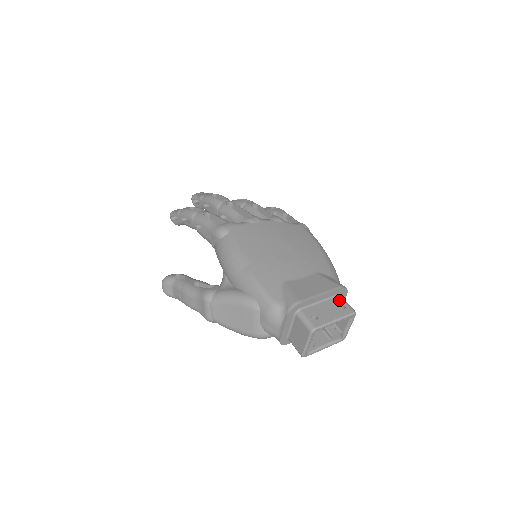
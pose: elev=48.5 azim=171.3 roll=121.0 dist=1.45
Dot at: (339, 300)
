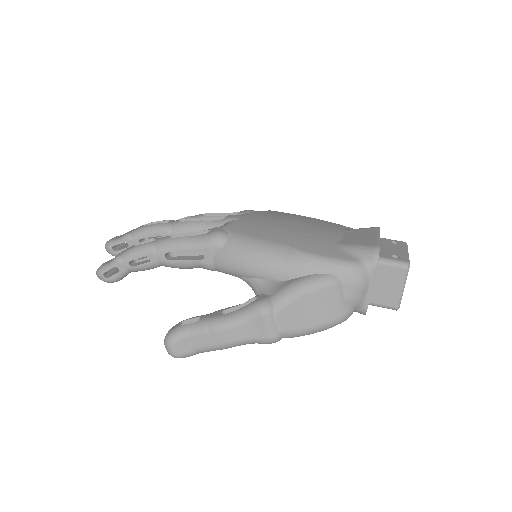
Dot at: (386, 240)
